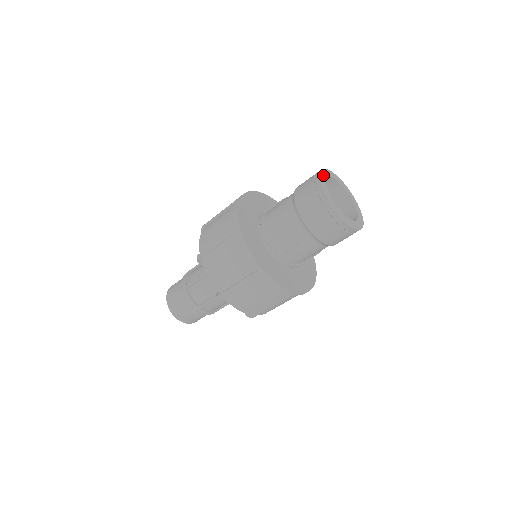
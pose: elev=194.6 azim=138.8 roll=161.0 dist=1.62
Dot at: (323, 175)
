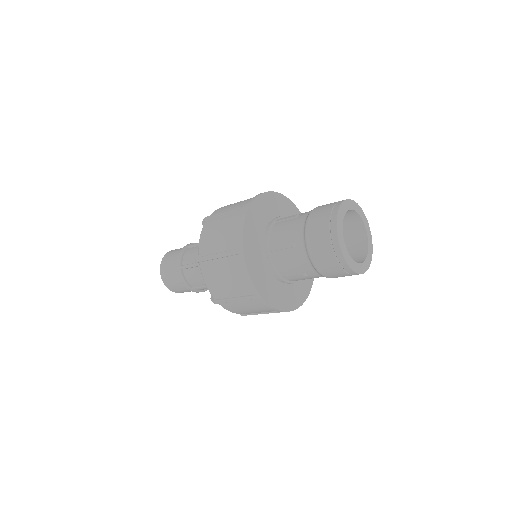
Dot at: (341, 213)
